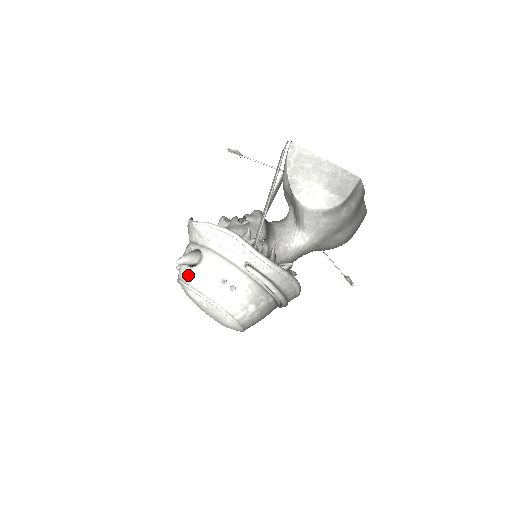
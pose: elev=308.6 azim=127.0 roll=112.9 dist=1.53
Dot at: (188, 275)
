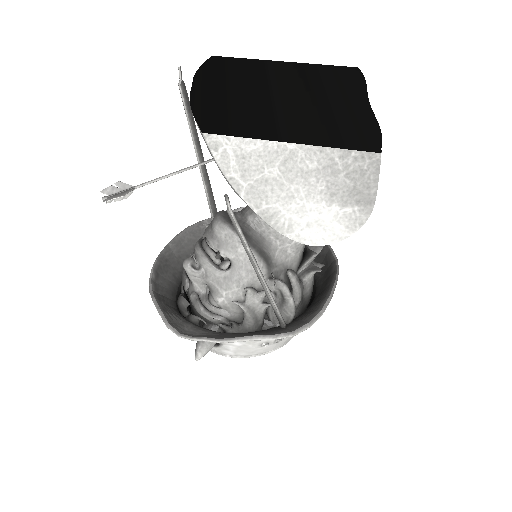
Dot at: (215, 350)
